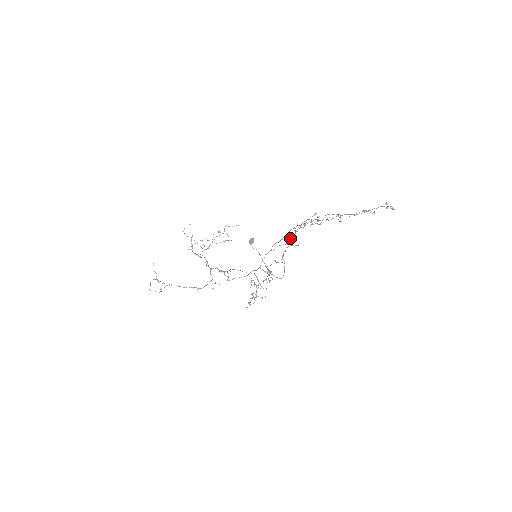
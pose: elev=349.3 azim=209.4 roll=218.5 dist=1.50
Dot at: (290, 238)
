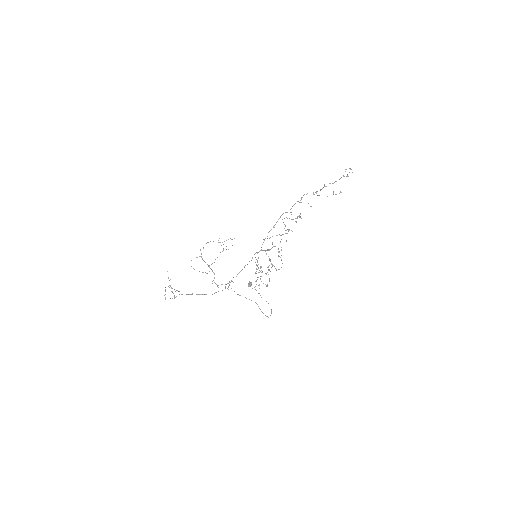
Dot at: occluded
